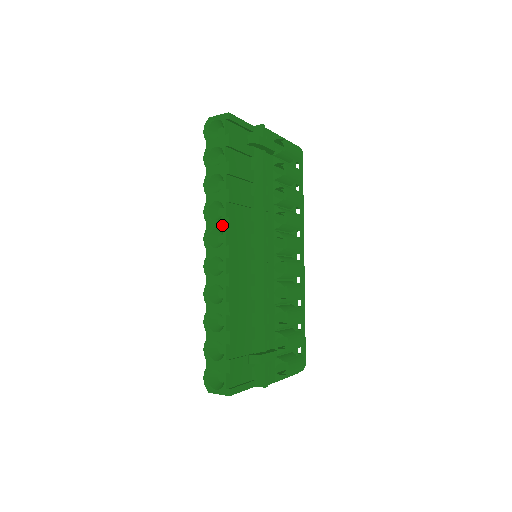
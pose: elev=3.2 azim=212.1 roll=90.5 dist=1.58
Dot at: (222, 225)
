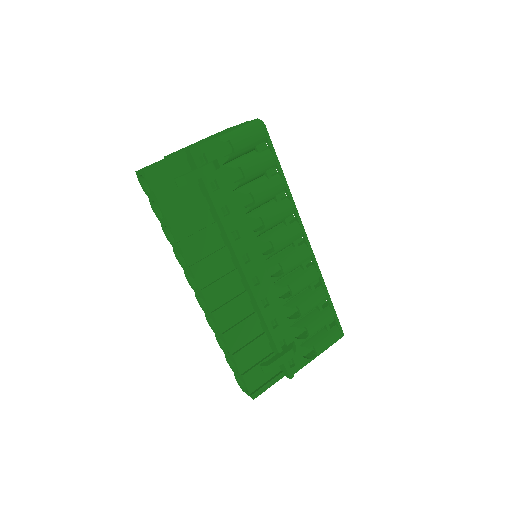
Dot at: (190, 272)
